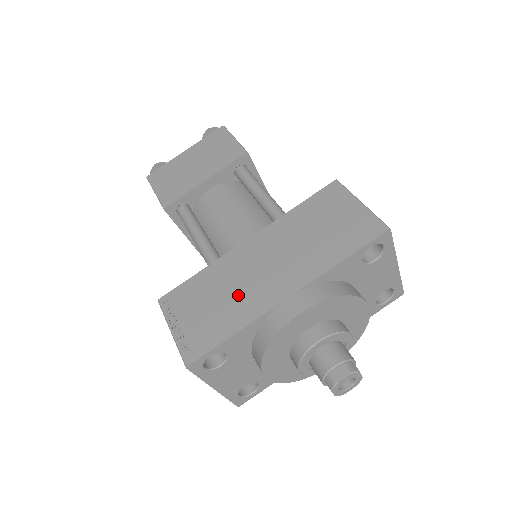
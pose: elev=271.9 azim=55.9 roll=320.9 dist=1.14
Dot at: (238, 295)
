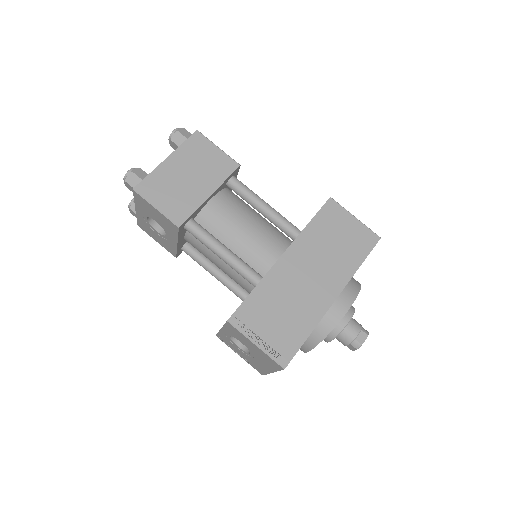
Dot at: (298, 303)
